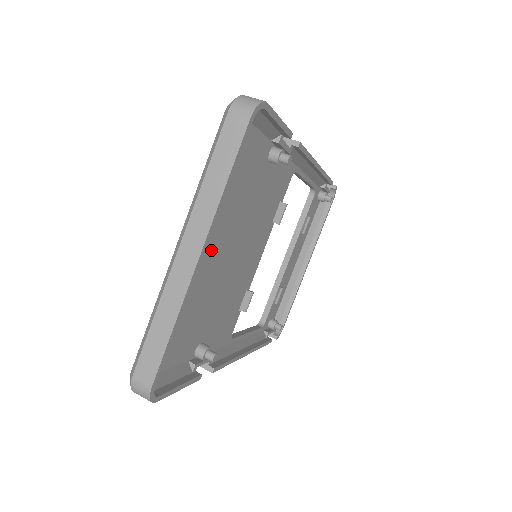
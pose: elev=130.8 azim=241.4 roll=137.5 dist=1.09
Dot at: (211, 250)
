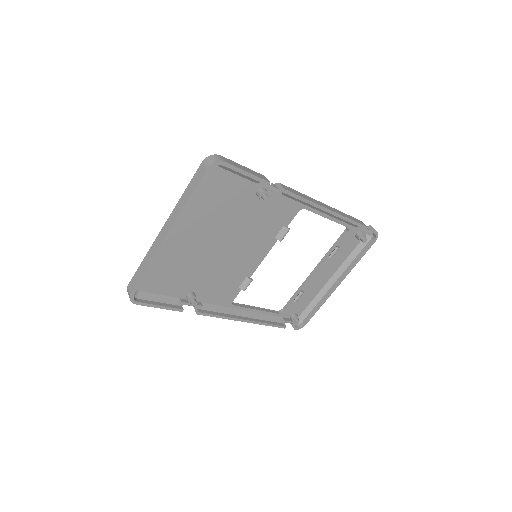
Dot at: (195, 237)
